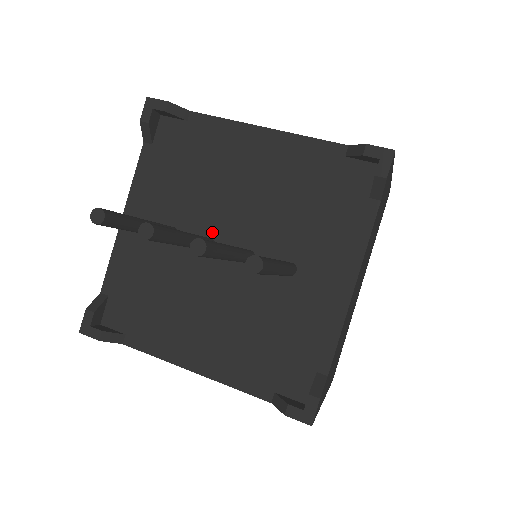
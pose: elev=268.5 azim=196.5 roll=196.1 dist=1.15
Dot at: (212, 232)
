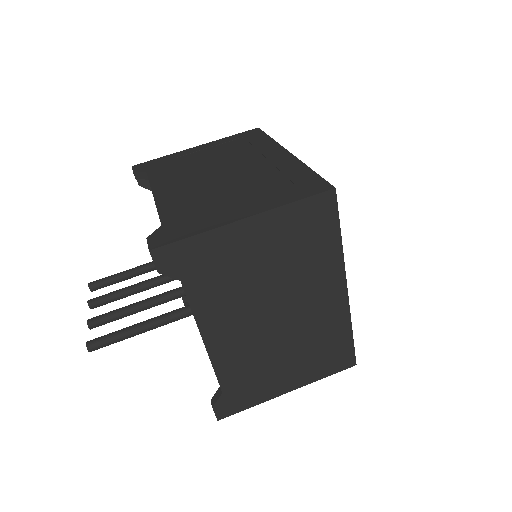
Dot at: occluded
